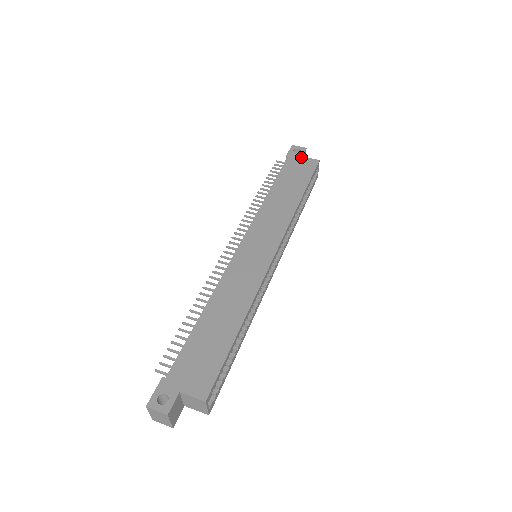
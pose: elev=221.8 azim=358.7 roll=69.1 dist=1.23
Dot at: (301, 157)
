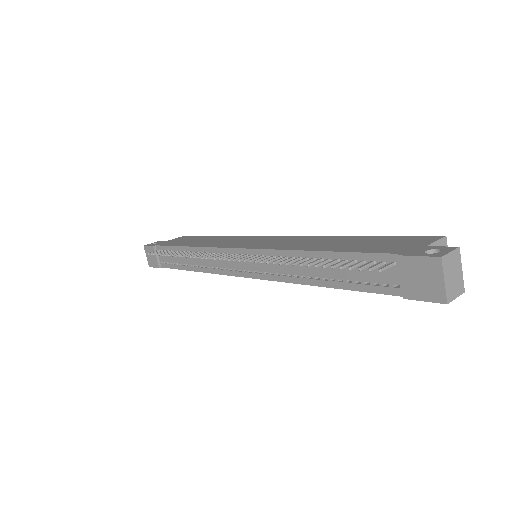
Dot at: (166, 241)
